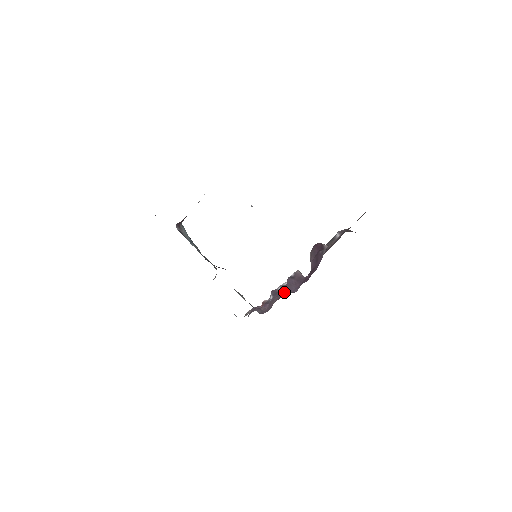
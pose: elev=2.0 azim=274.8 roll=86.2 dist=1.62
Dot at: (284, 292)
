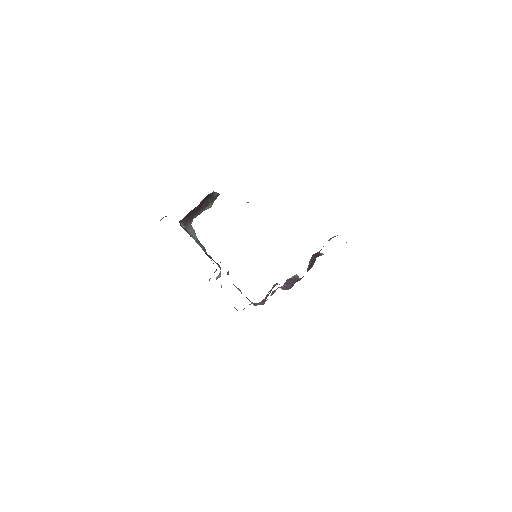
Dot at: occluded
